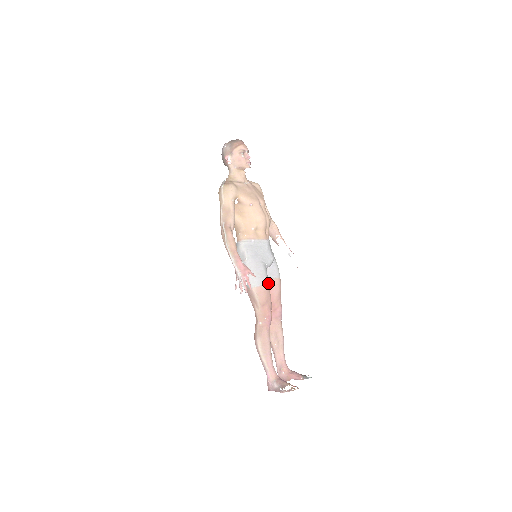
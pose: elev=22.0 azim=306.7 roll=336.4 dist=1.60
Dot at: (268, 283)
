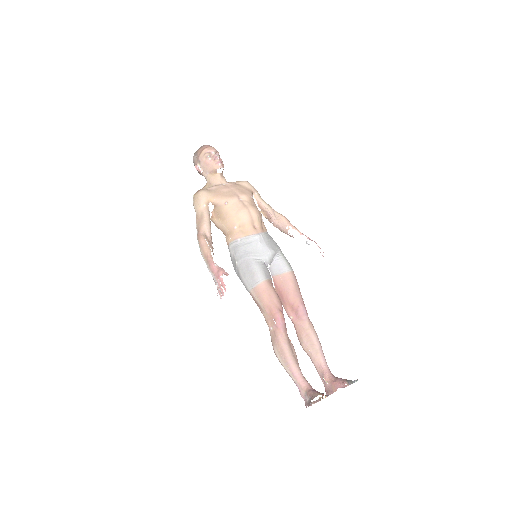
Dot at: (277, 281)
